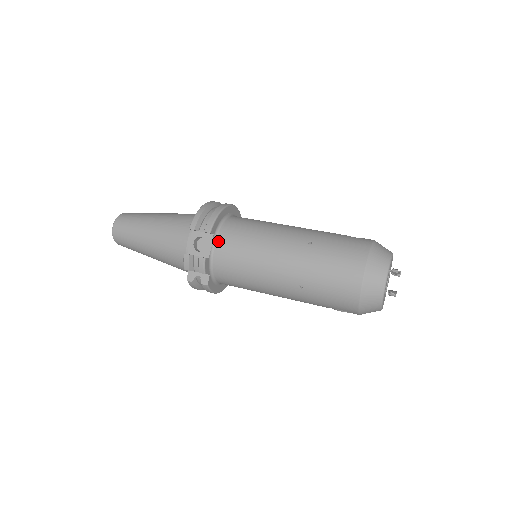
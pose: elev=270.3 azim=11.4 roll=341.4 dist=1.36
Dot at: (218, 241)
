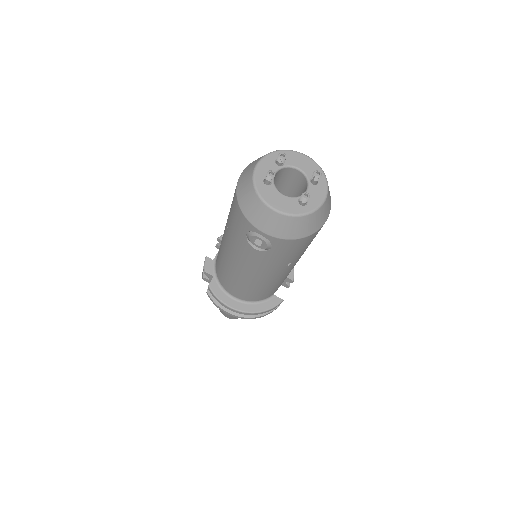
Dot at: occluded
